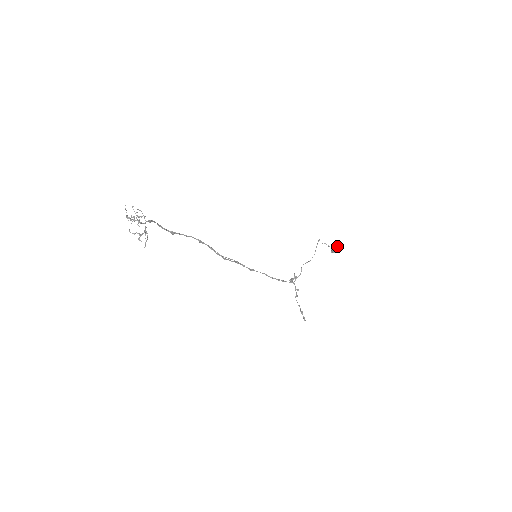
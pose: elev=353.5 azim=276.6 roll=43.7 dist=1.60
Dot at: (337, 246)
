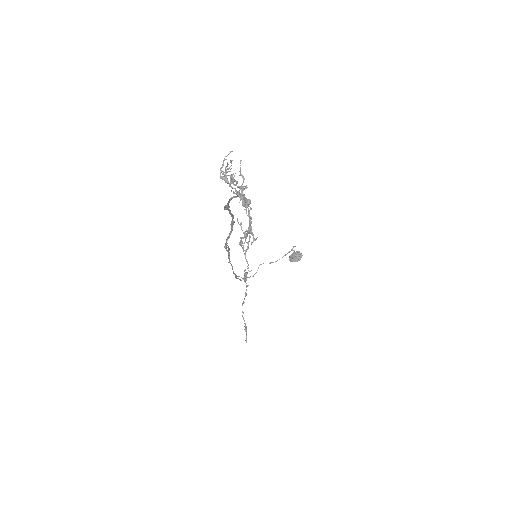
Dot at: occluded
